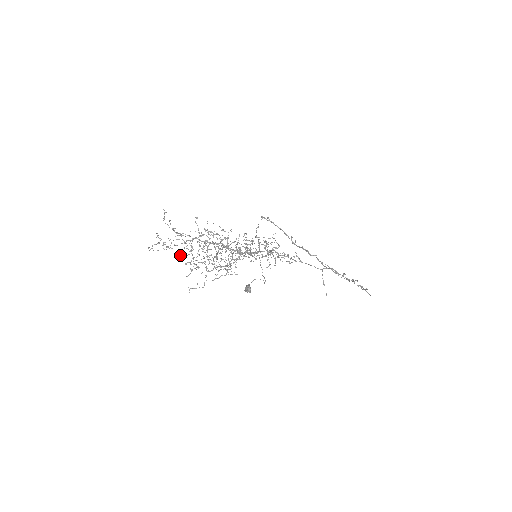
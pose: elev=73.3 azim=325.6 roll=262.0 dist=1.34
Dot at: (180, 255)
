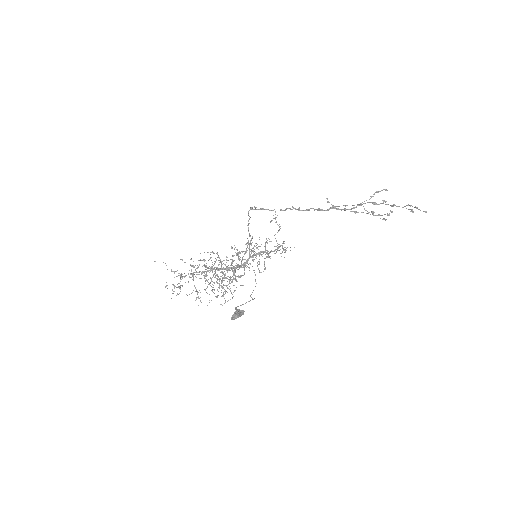
Dot at: occluded
